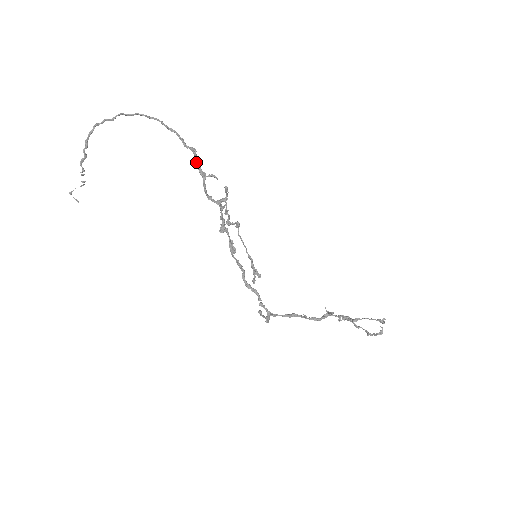
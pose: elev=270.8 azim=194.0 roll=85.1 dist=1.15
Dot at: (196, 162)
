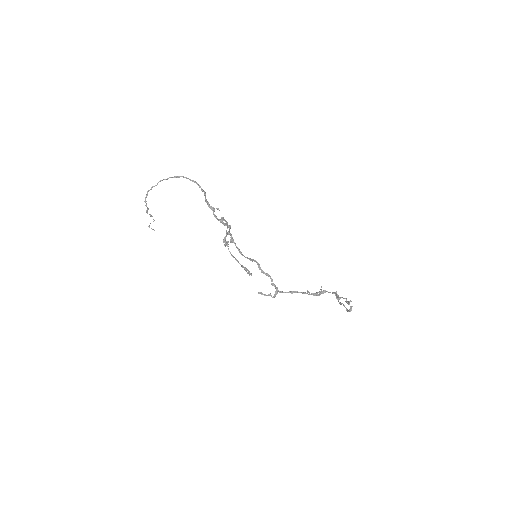
Dot at: (206, 202)
